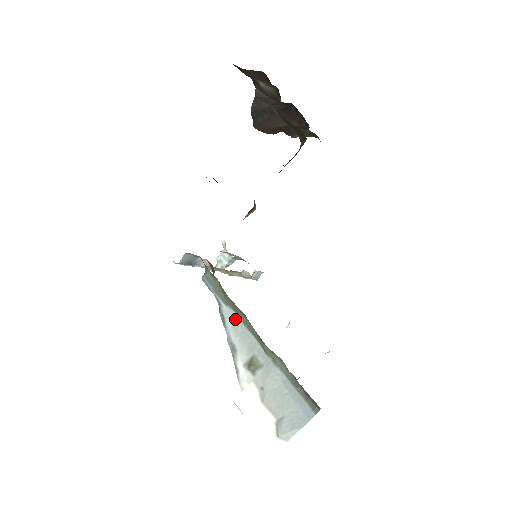
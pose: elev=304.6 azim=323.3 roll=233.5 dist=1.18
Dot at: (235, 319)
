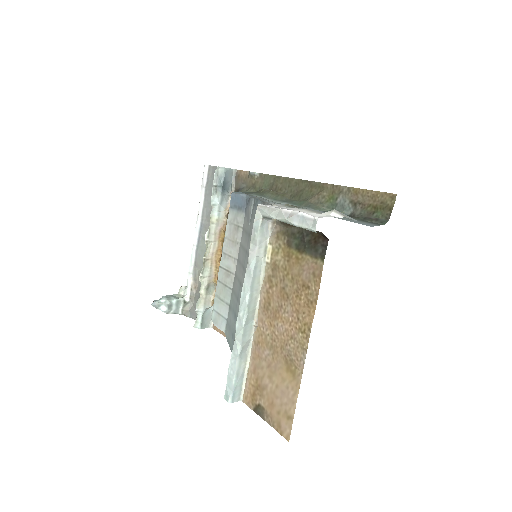
Dot at: occluded
